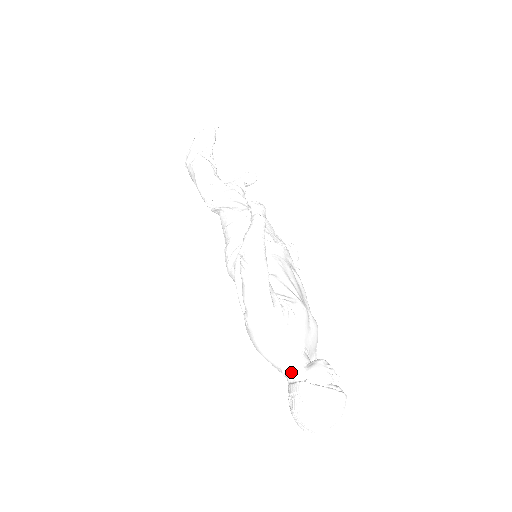
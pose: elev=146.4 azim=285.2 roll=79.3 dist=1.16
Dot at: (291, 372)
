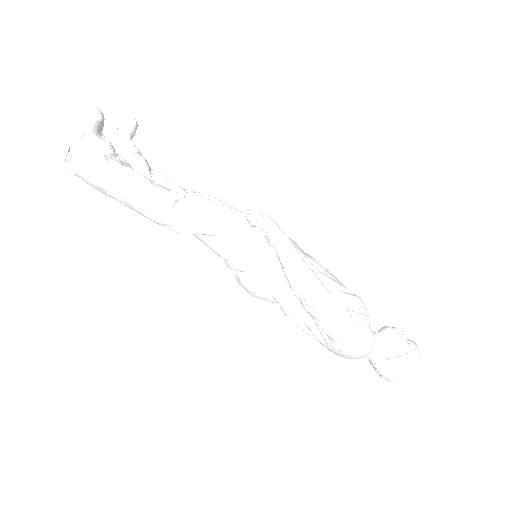
Dot at: (375, 354)
